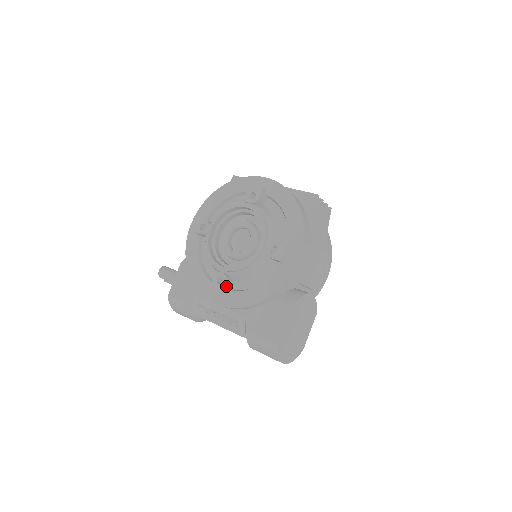
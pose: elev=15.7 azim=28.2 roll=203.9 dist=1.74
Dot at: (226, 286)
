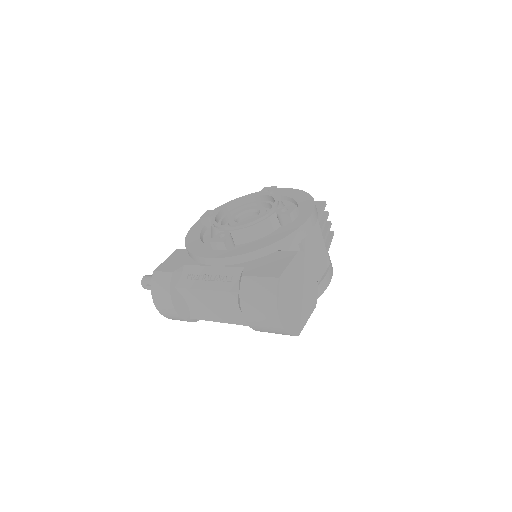
Dot at: (228, 240)
